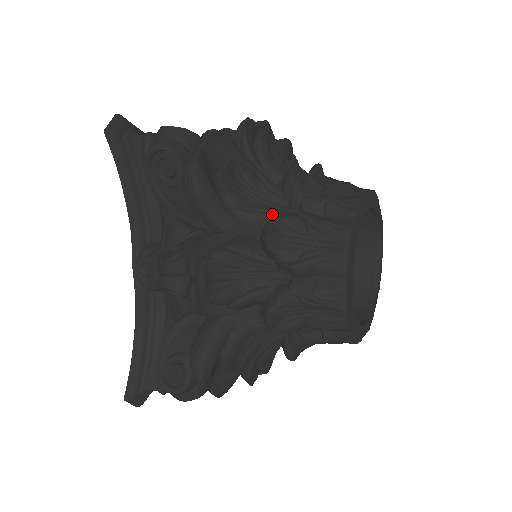
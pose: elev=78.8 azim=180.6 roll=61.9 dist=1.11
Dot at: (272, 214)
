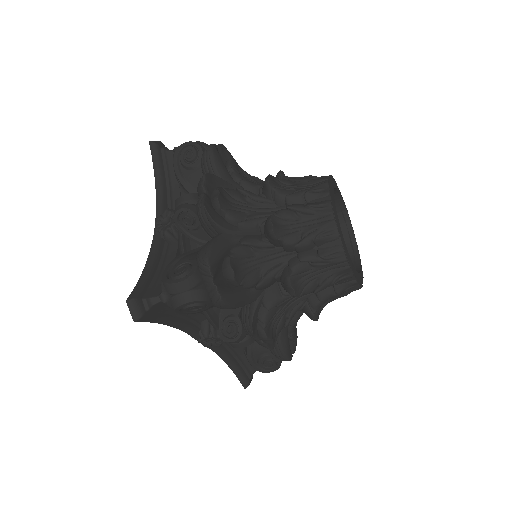
Dot at: (279, 267)
